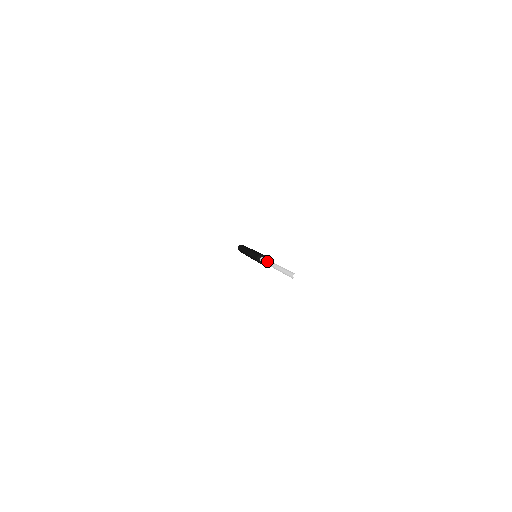
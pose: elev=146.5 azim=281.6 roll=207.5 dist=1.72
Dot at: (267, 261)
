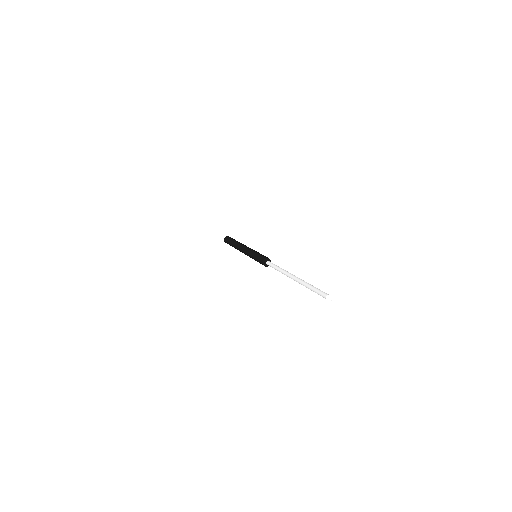
Dot at: (280, 268)
